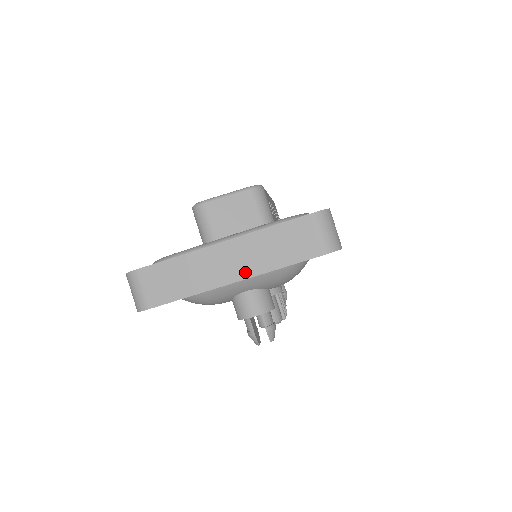
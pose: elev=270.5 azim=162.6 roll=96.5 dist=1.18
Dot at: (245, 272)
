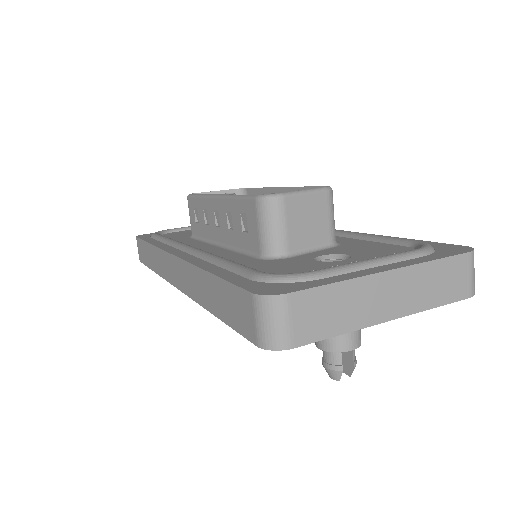
Dot at: (402, 309)
